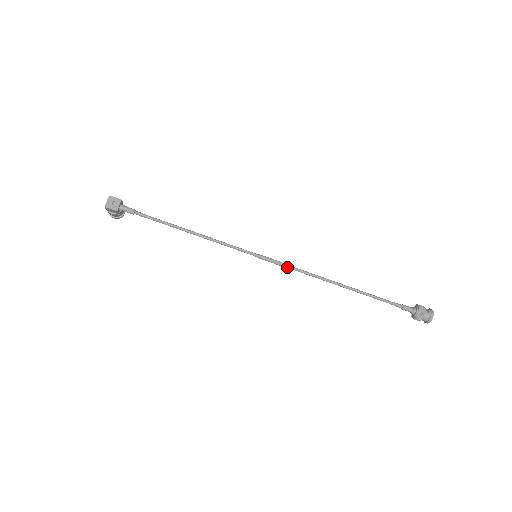
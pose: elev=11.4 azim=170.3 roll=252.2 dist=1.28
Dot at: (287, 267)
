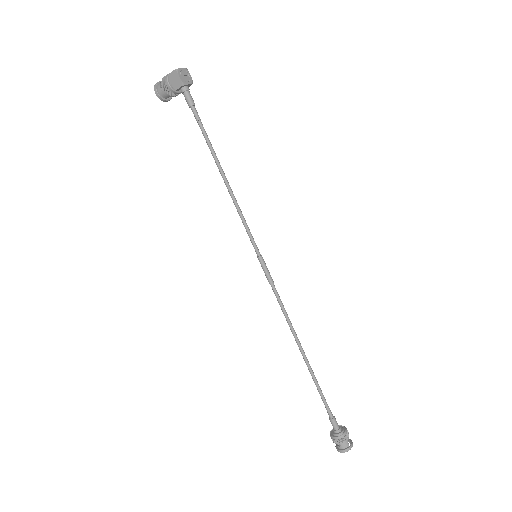
Dot at: (275, 291)
